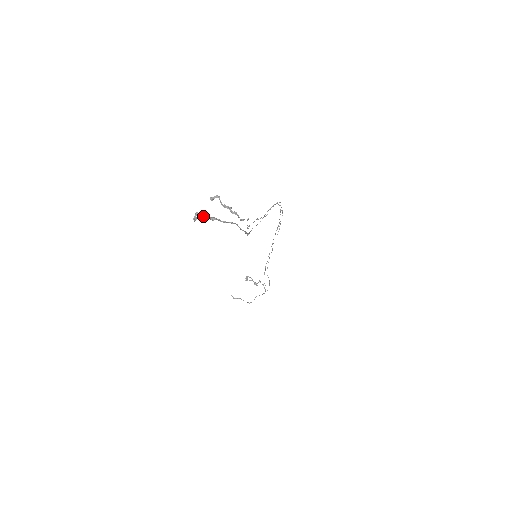
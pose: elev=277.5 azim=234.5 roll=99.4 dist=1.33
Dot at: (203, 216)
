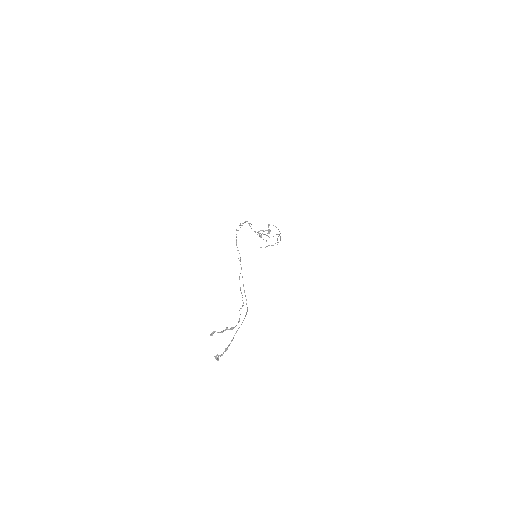
Dot at: (220, 355)
